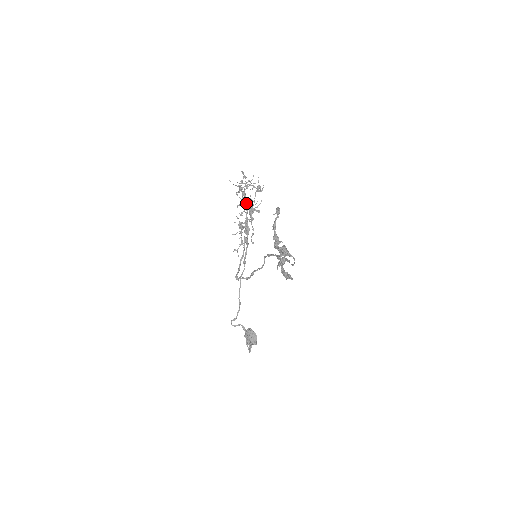
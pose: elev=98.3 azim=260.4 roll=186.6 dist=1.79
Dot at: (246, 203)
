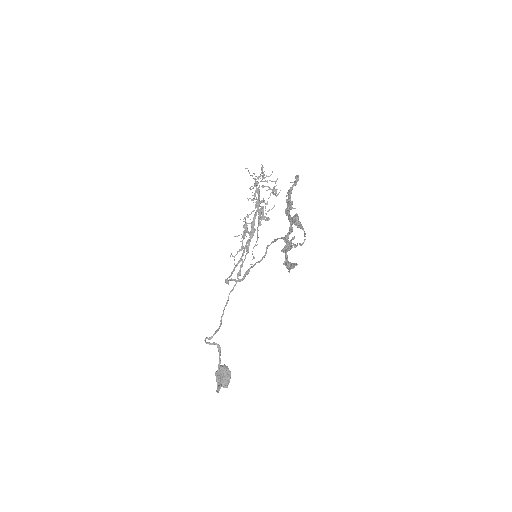
Dot at: (258, 201)
